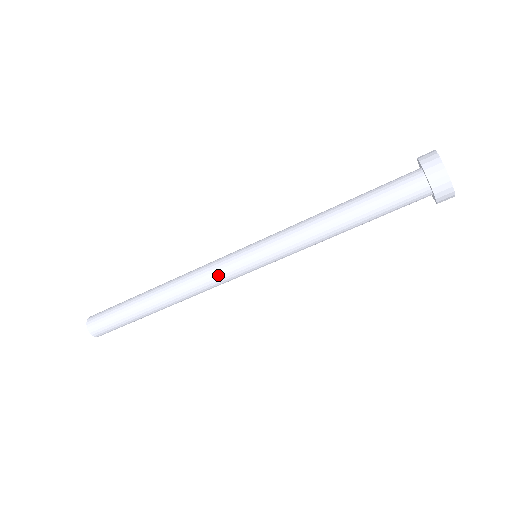
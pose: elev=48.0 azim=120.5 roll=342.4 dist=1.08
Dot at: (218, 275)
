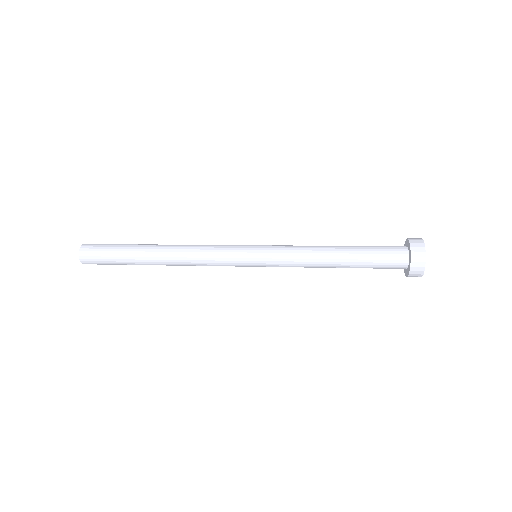
Dot at: (220, 261)
